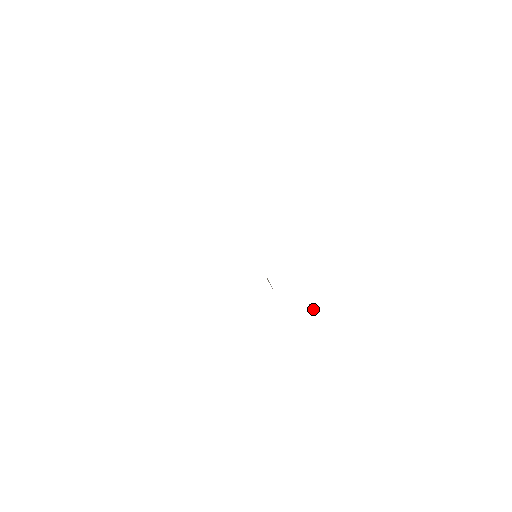
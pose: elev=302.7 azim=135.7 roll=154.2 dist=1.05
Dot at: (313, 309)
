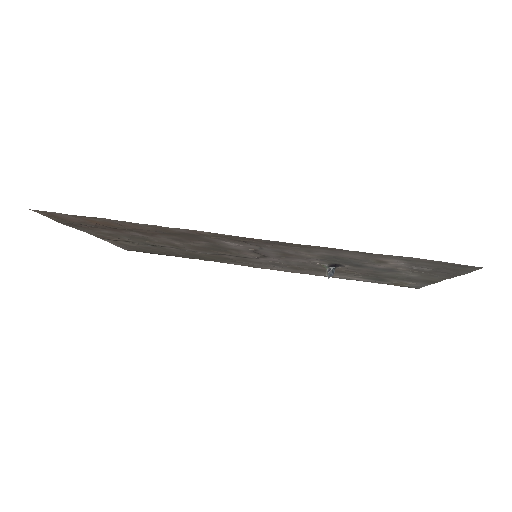
Dot at: (333, 270)
